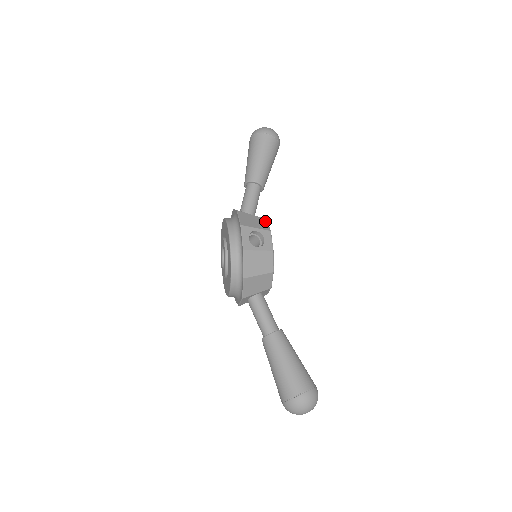
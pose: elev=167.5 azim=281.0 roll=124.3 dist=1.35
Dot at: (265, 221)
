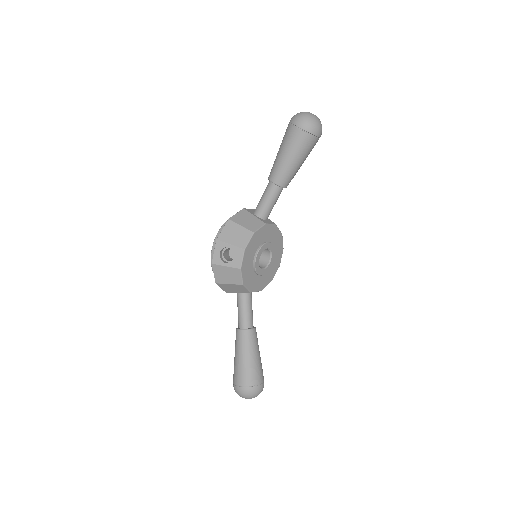
Dot at: (249, 235)
